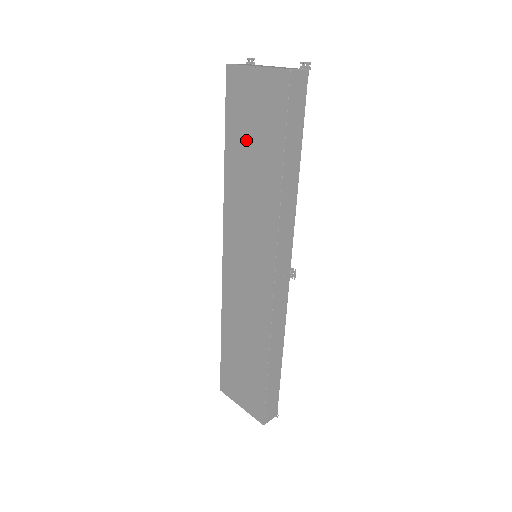
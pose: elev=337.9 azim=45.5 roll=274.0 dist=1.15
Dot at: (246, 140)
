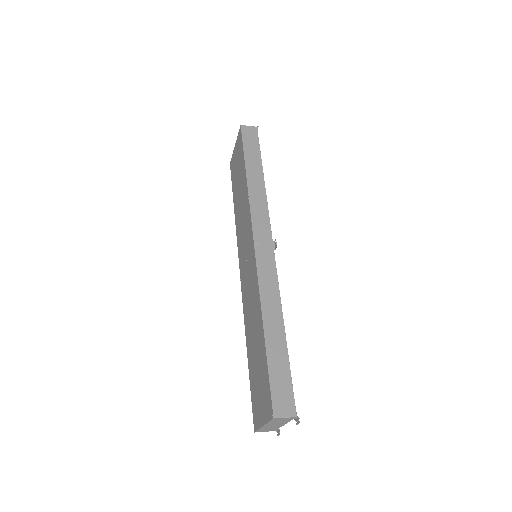
Dot at: (237, 184)
